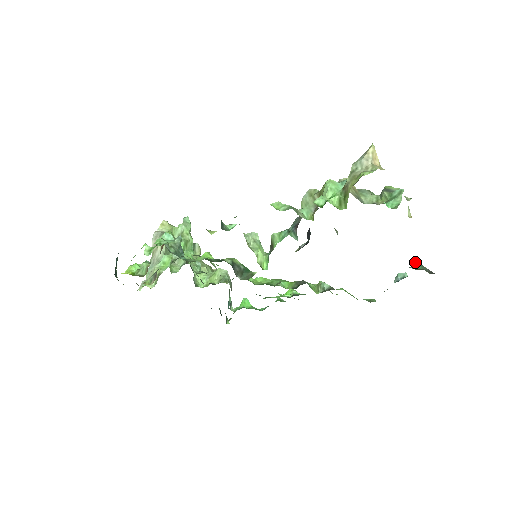
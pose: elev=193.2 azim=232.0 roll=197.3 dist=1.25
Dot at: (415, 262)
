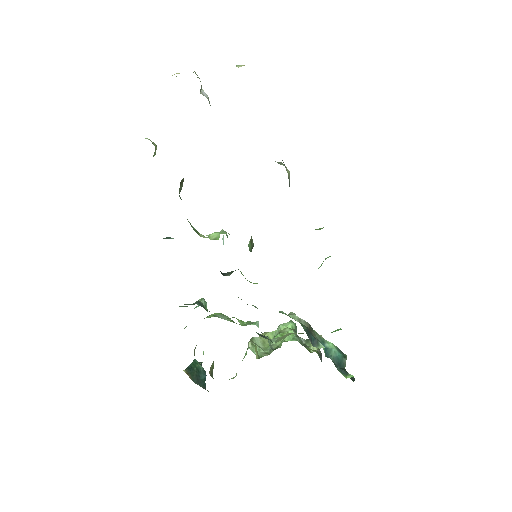
Dot at: occluded
